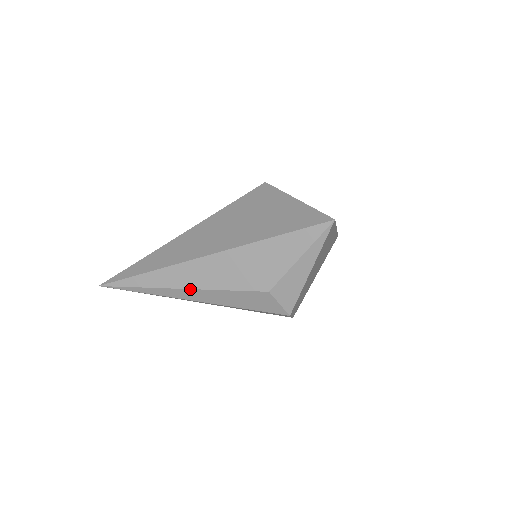
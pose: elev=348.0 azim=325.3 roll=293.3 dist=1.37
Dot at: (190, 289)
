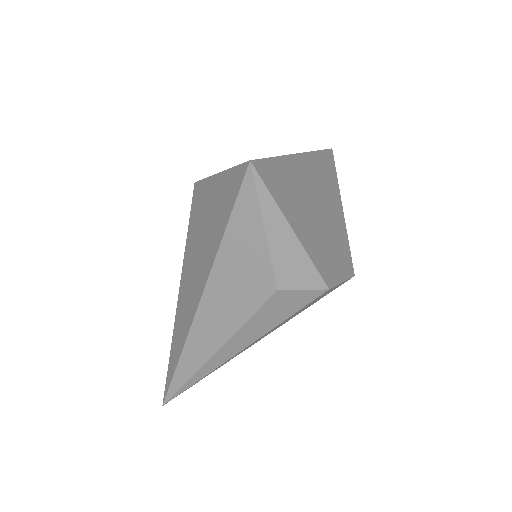
Dot at: (219, 349)
